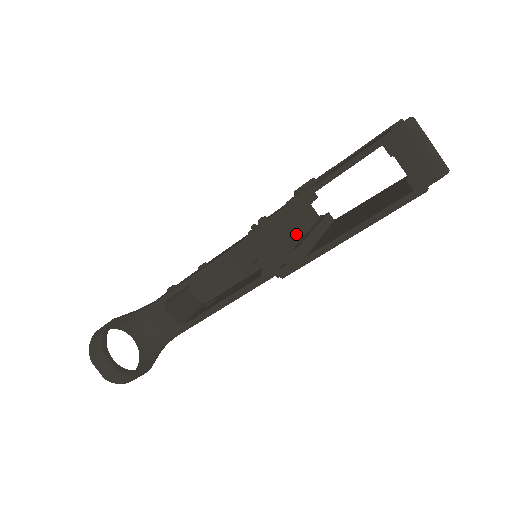
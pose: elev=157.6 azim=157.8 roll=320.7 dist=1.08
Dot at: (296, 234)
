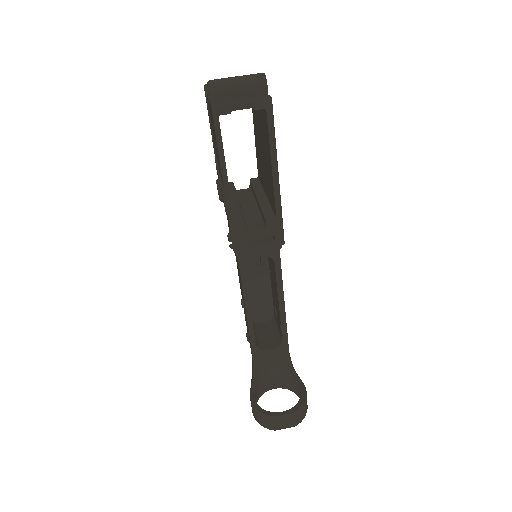
Dot at: (254, 215)
